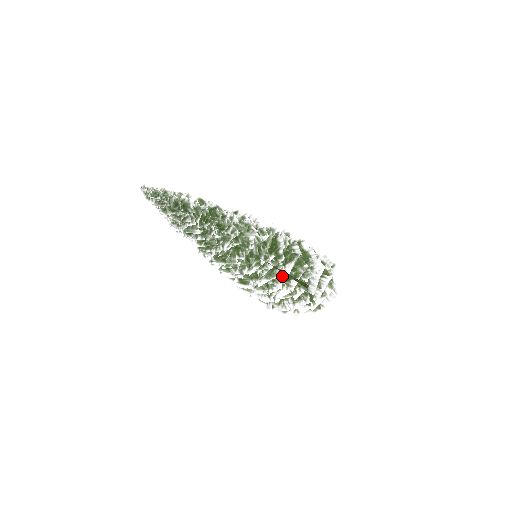
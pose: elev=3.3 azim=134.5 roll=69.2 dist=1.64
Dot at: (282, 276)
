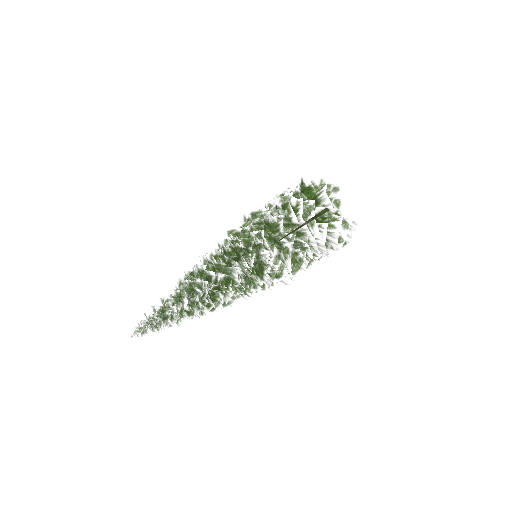
Dot at: (286, 276)
